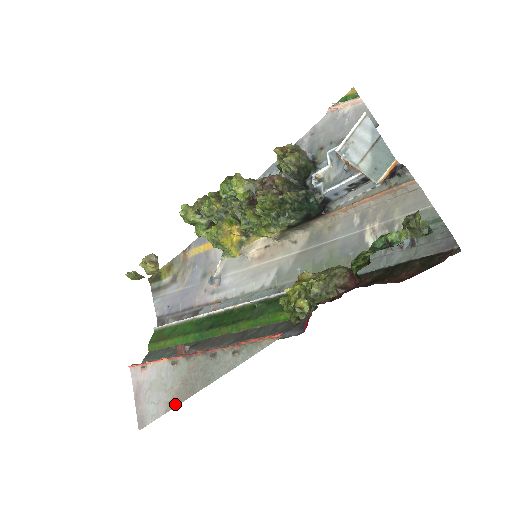
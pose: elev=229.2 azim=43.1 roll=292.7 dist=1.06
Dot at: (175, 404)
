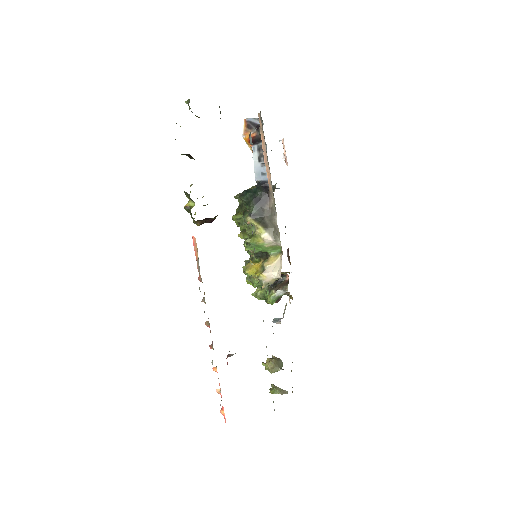
Dot at: occluded
